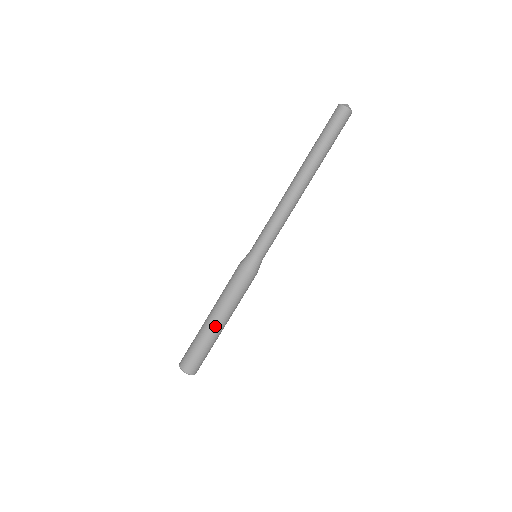
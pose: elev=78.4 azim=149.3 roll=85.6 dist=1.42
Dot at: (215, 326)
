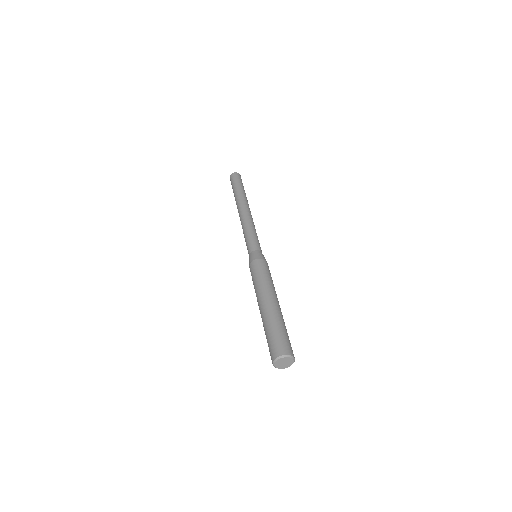
Dot at: (269, 305)
